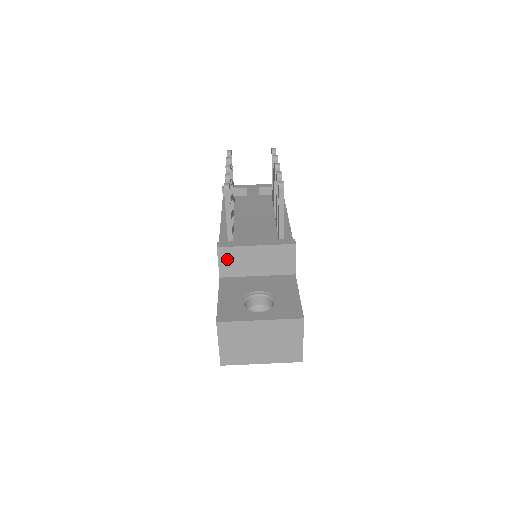
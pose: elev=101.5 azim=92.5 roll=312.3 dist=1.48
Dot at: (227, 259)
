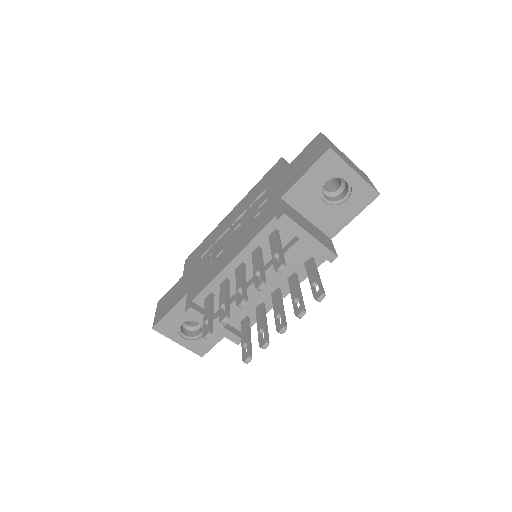
Dot at: occluded
